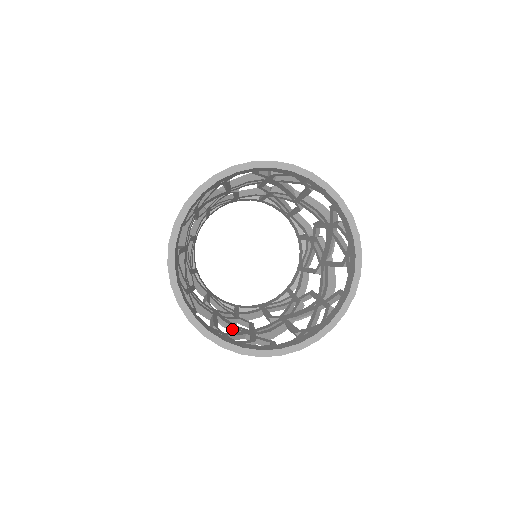
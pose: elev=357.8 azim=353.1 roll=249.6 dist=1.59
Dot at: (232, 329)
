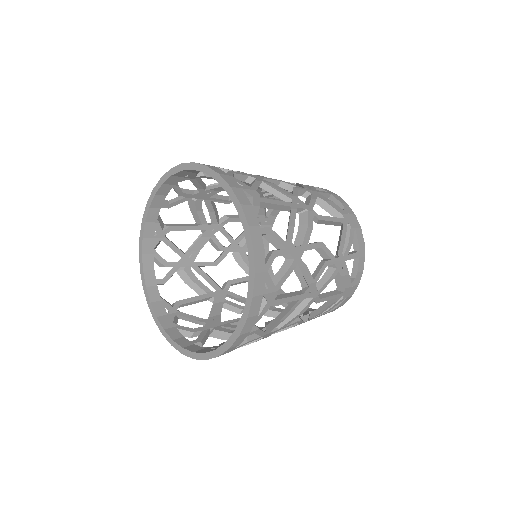
Dot at: (211, 313)
